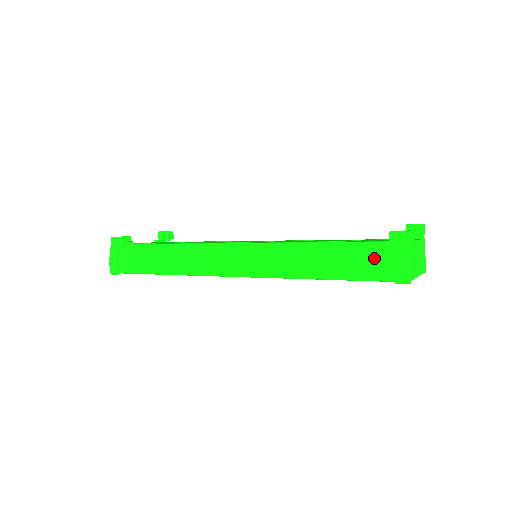
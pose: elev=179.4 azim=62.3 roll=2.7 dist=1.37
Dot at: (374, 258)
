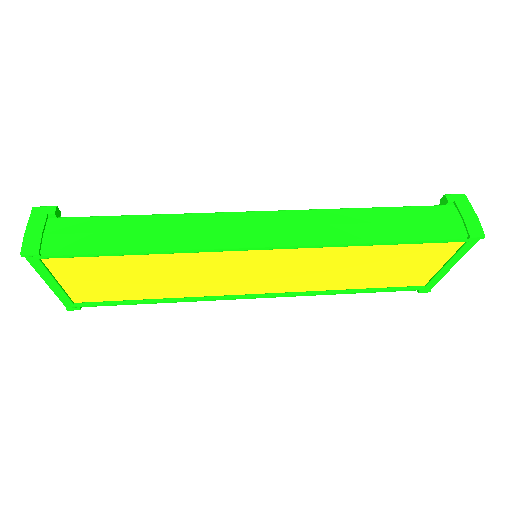
Dot at: (438, 217)
